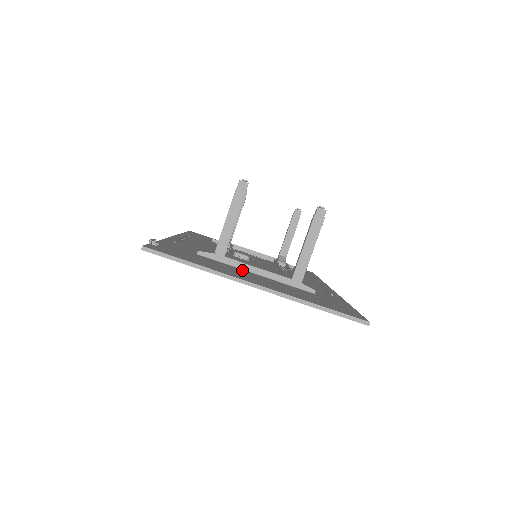
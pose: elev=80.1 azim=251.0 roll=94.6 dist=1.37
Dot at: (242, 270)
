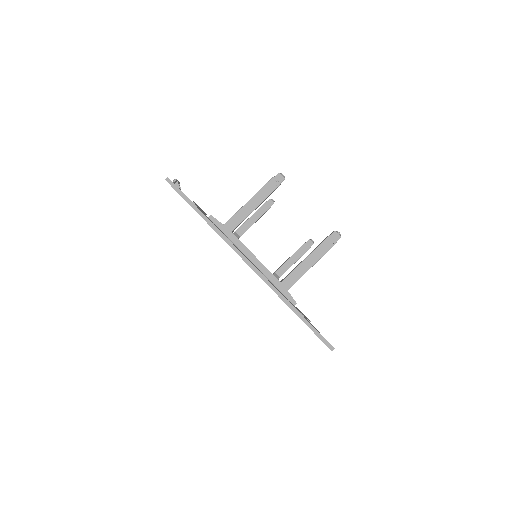
Dot at: (241, 251)
